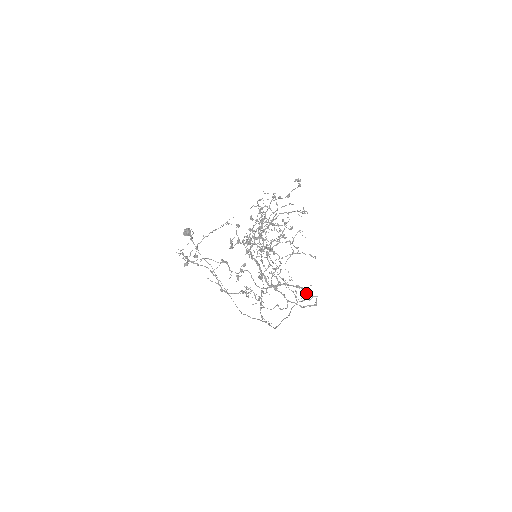
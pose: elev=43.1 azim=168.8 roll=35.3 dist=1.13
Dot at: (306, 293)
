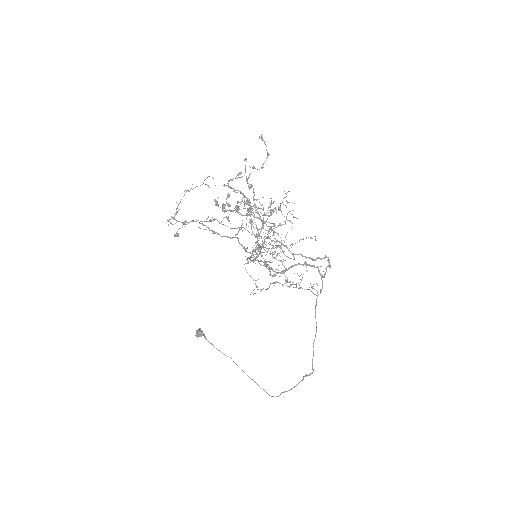
Dot at: (319, 273)
